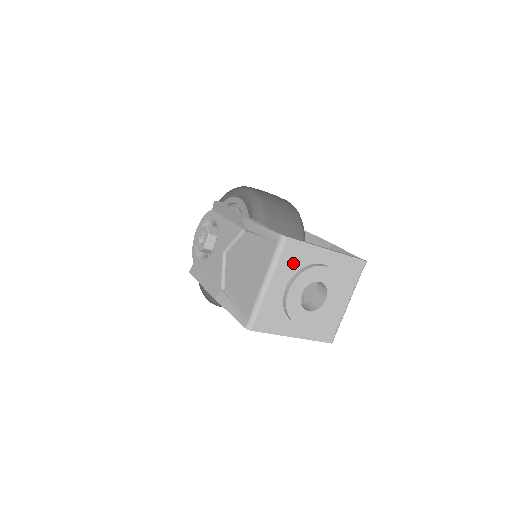
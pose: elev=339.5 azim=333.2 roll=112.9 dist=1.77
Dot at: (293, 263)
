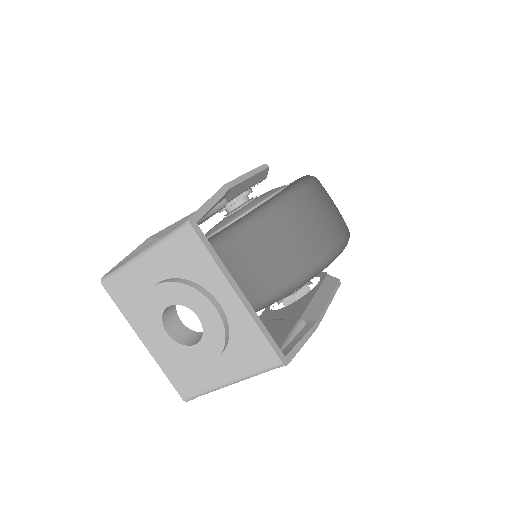
Dot at: (183, 263)
